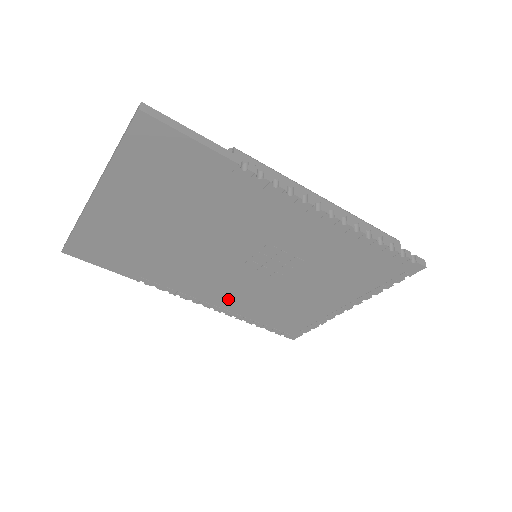
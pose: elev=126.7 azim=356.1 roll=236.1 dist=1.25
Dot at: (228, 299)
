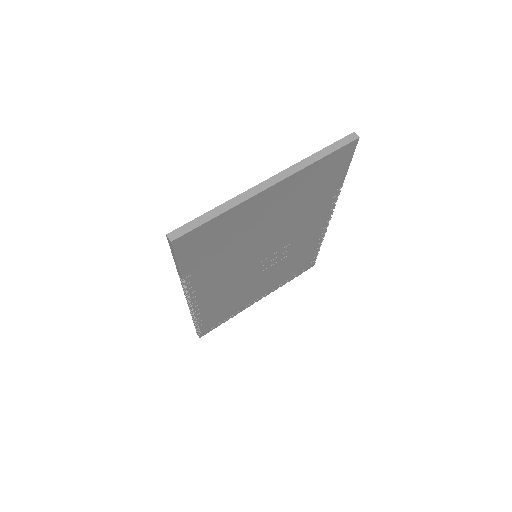
Dot at: (214, 297)
